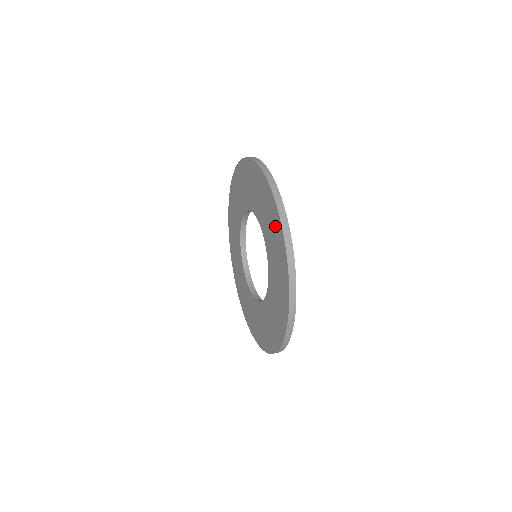
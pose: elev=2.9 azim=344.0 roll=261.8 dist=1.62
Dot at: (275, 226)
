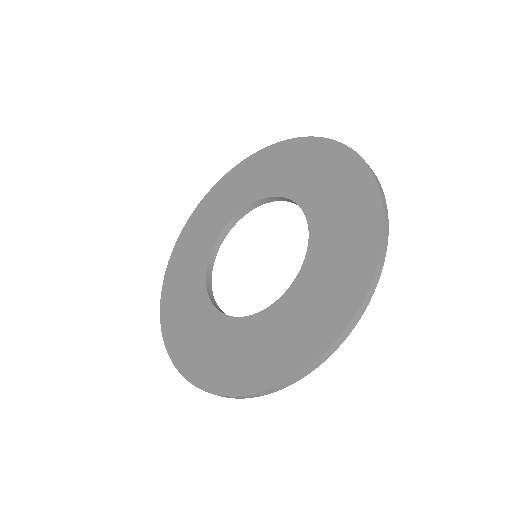
Dot at: (306, 340)
